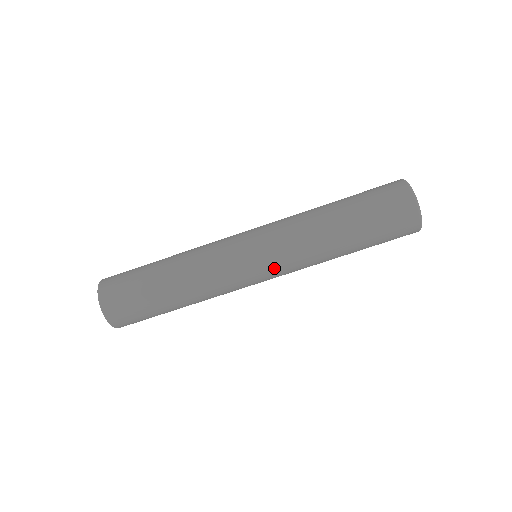
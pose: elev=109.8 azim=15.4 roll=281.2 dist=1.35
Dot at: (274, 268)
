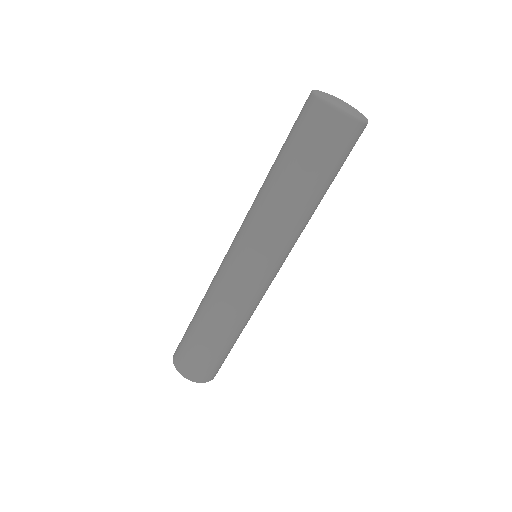
Dot at: occluded
